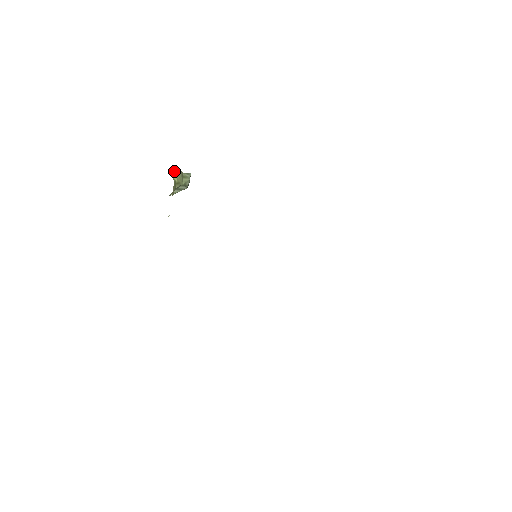
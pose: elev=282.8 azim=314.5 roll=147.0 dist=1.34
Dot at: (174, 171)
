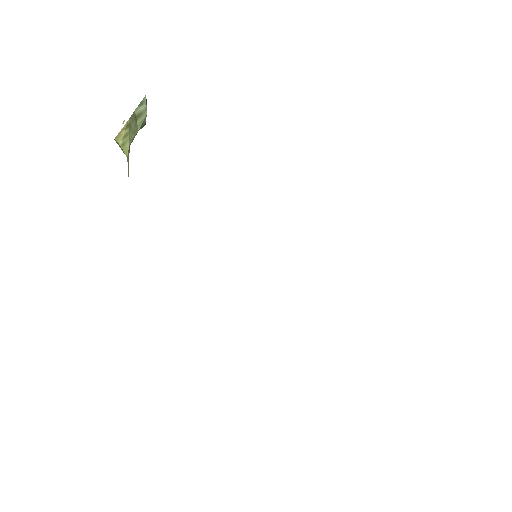
Dot at: (122, 132)
